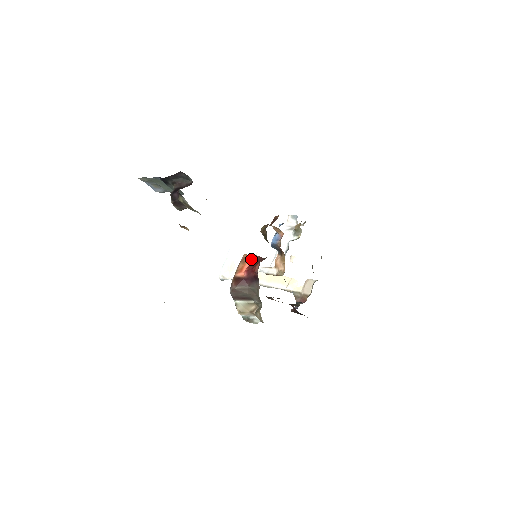
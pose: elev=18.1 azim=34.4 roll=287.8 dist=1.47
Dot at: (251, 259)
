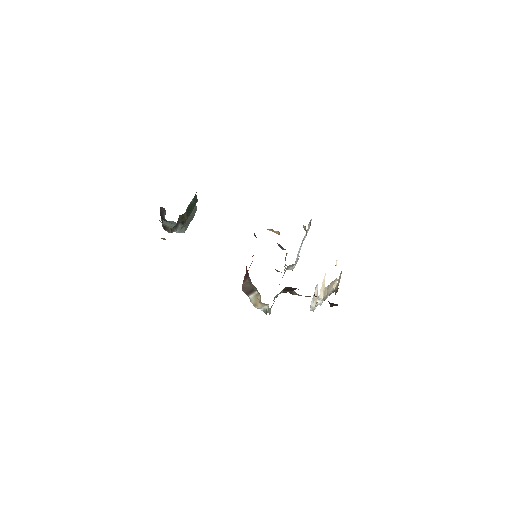
Dot at: occluded
